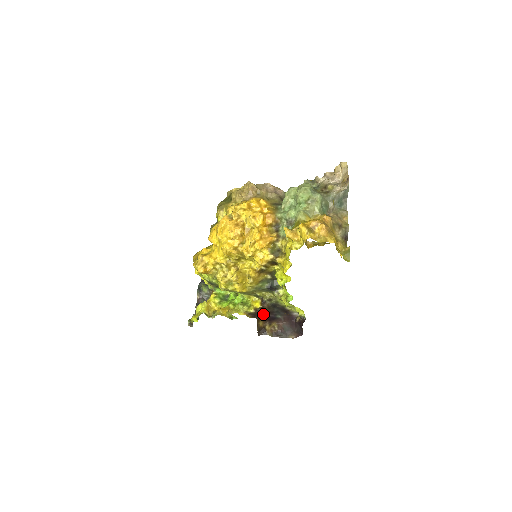
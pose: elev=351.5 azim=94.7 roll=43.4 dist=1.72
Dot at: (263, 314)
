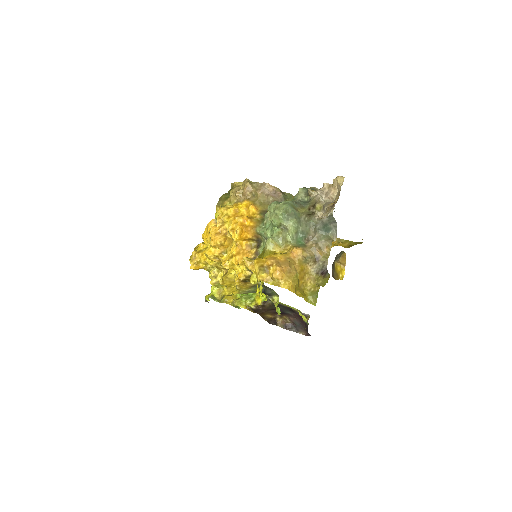
Dot at: (267, 310)
